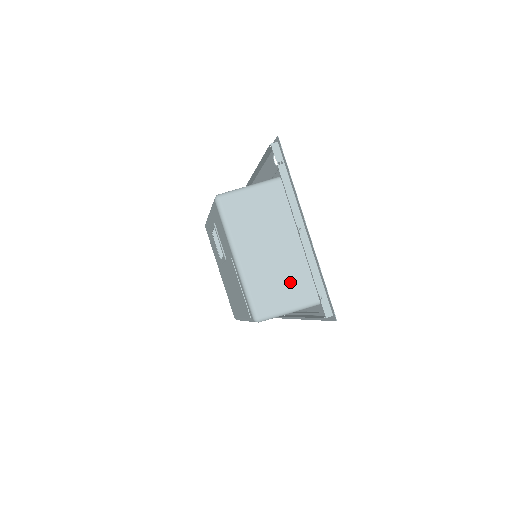
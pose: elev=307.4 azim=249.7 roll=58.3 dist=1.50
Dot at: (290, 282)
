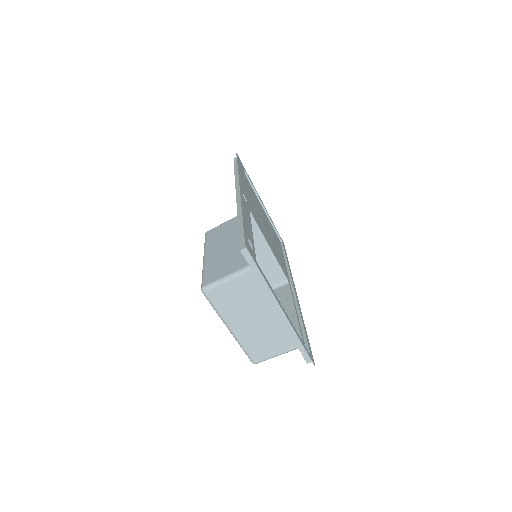
Dot at: (277, 339)
